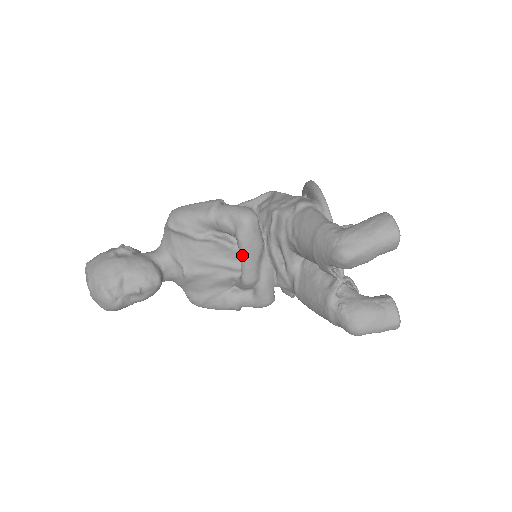
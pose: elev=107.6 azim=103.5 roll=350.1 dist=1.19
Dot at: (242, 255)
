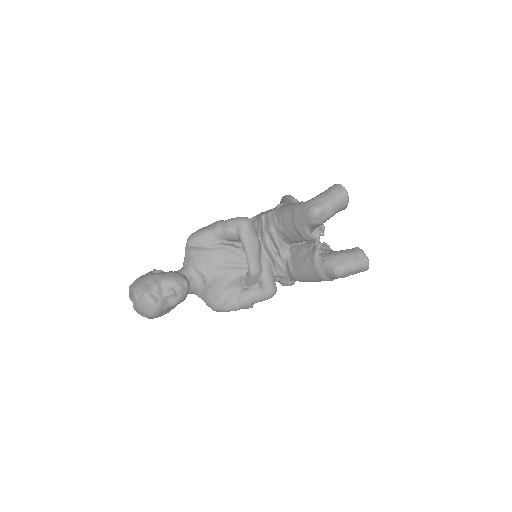
Dot at: (246, 250)
